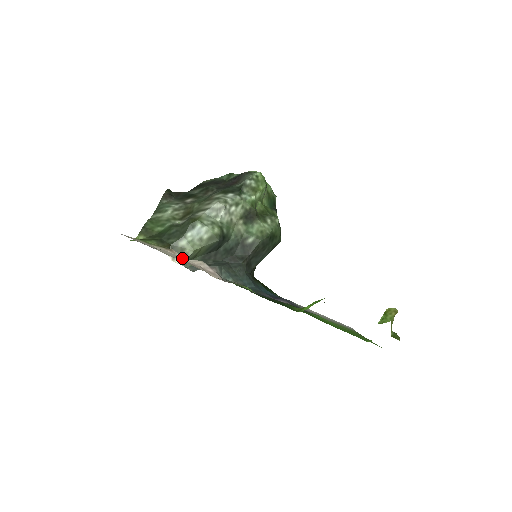
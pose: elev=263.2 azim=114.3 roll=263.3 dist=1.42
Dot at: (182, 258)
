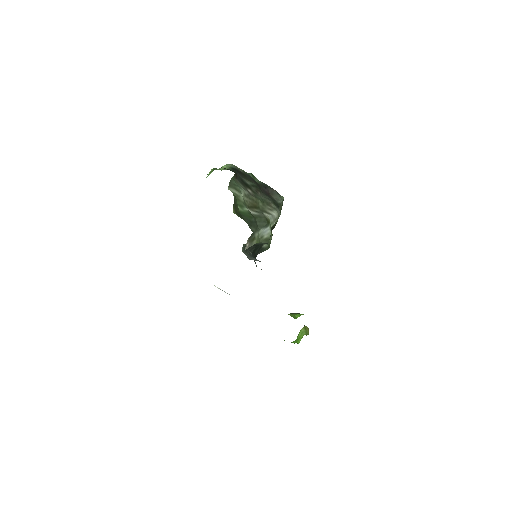
Dot at: occluded
